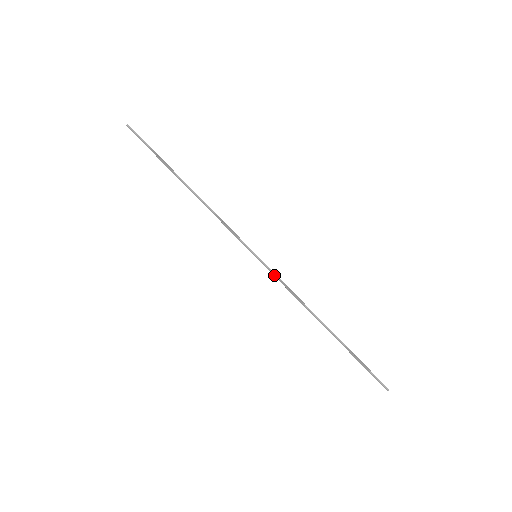
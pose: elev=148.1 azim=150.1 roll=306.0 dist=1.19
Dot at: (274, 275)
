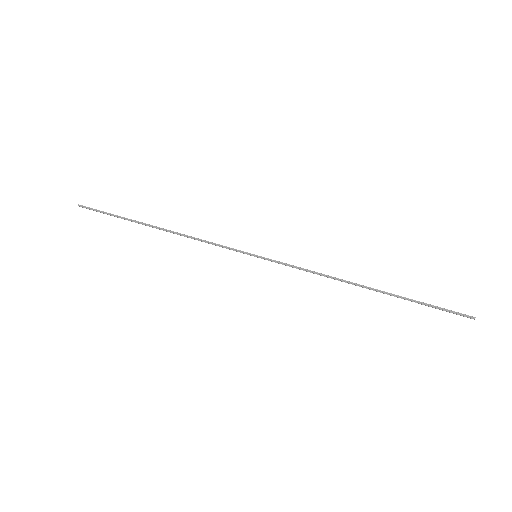
Dot at: occluded
